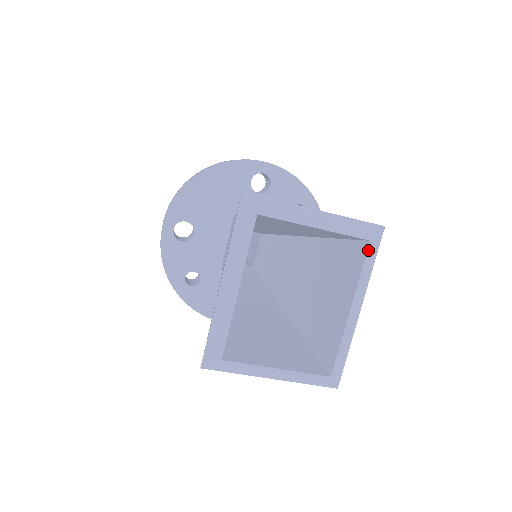
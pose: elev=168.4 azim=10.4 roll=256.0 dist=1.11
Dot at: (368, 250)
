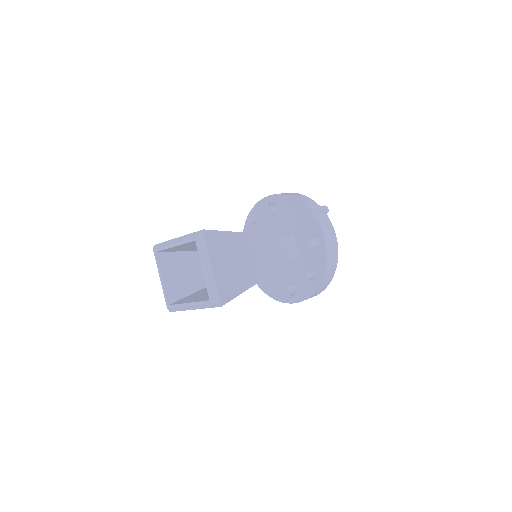
Dot at: (207, 301)
